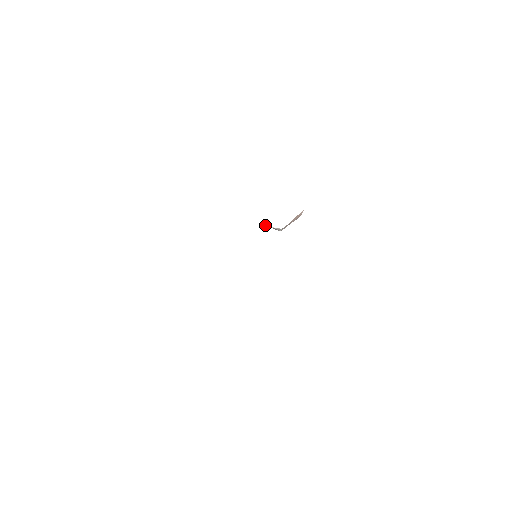
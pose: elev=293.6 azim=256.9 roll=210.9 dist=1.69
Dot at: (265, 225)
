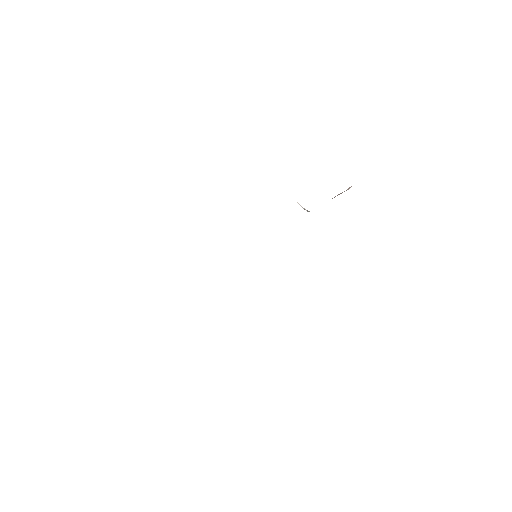
Dot at: occluded
